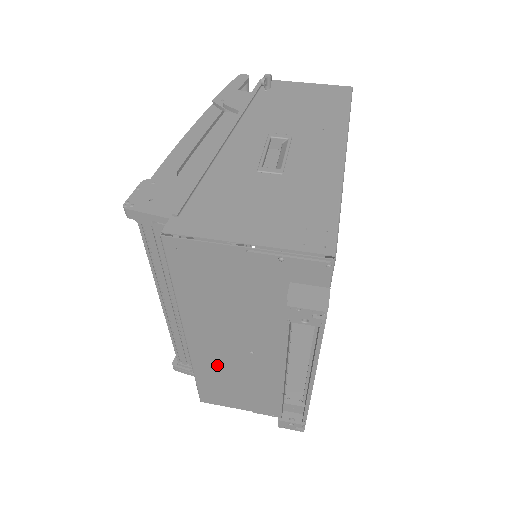
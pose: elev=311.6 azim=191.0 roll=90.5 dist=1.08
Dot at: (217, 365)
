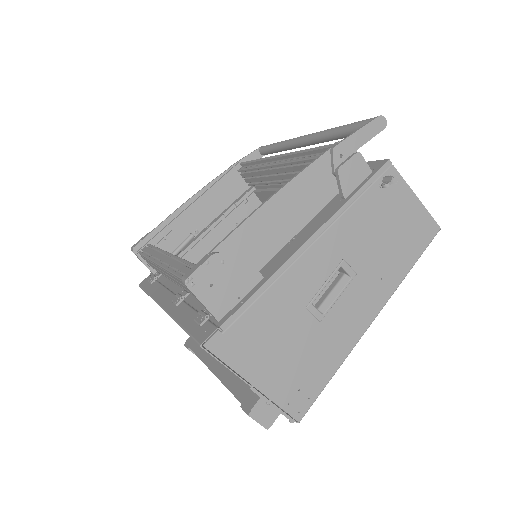
Dot at: occluded
